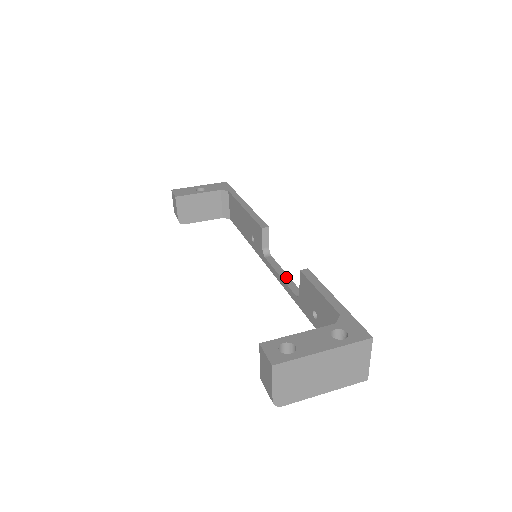
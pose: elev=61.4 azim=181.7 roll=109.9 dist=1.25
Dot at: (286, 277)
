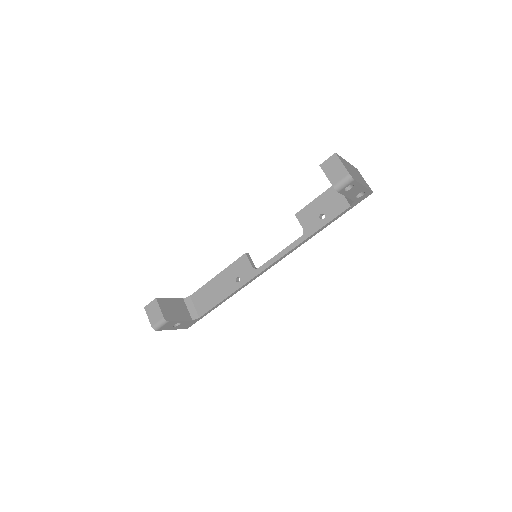
Dot at: (284, 250)
